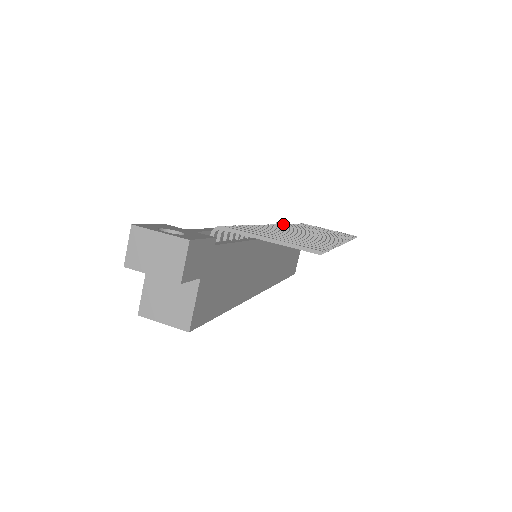
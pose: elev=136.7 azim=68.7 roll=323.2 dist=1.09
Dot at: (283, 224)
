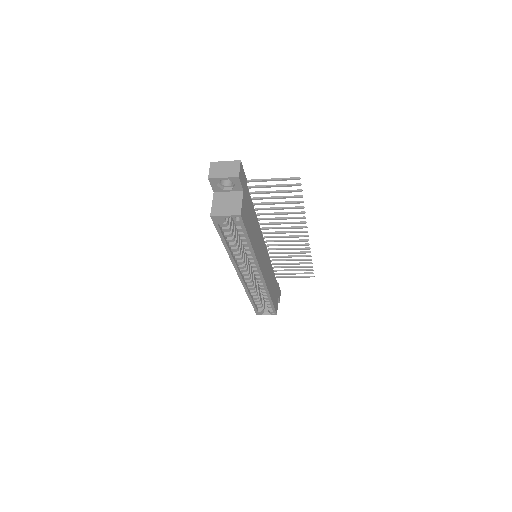
Dot at: (268, 244)
